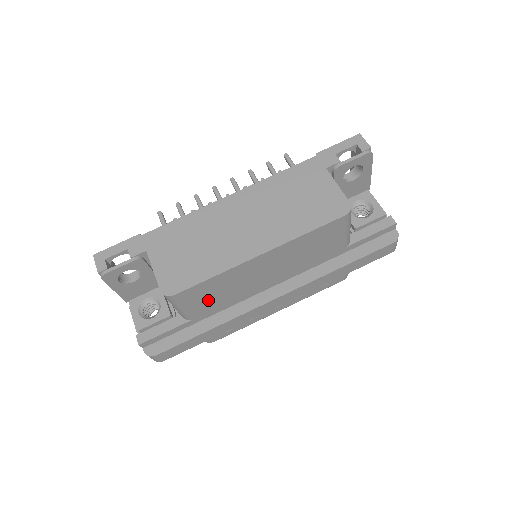
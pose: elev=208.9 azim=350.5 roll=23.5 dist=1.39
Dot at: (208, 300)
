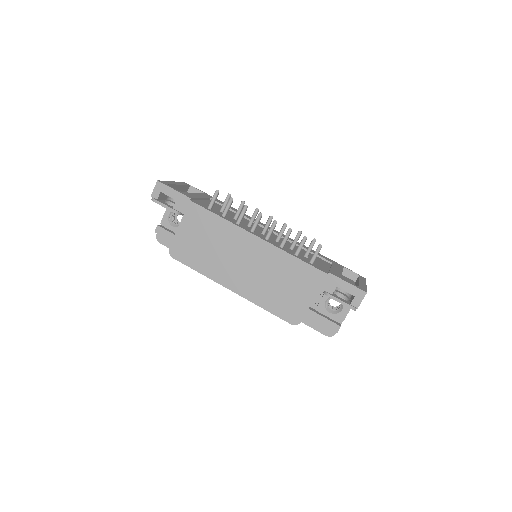
Dot at: occluded
